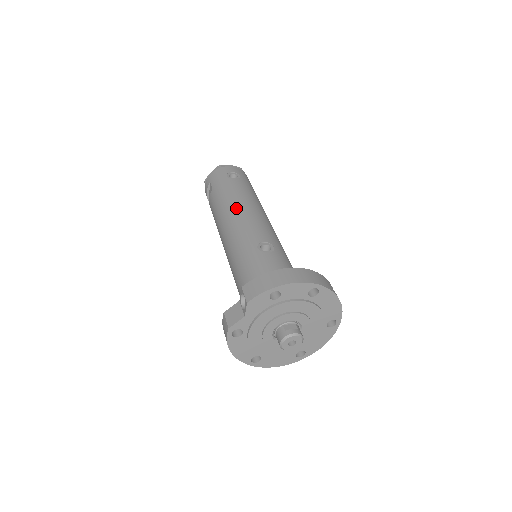
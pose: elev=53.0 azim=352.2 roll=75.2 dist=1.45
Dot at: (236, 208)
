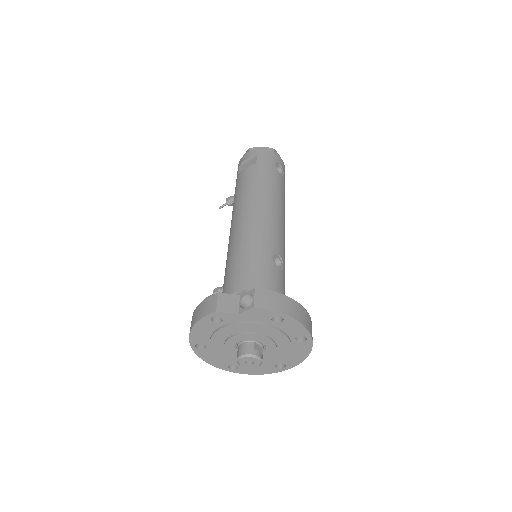
Dot at: (271, 203)
